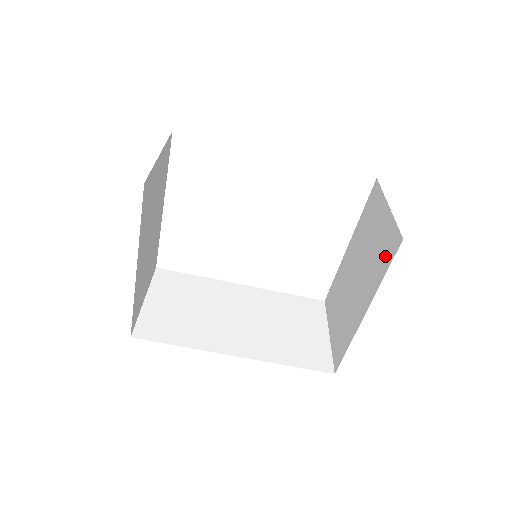
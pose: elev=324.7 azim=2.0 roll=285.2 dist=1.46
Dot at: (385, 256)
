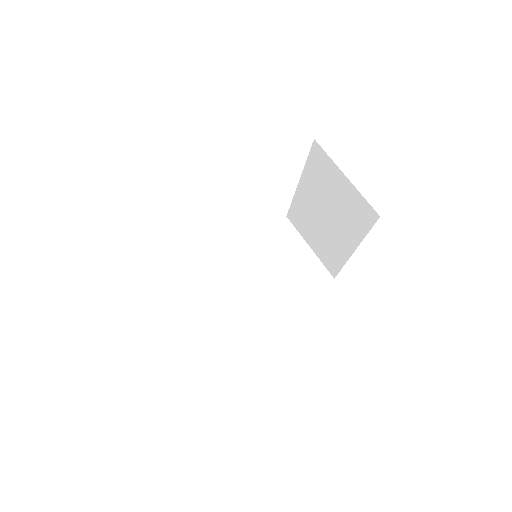
Dot at: (361, 219)
